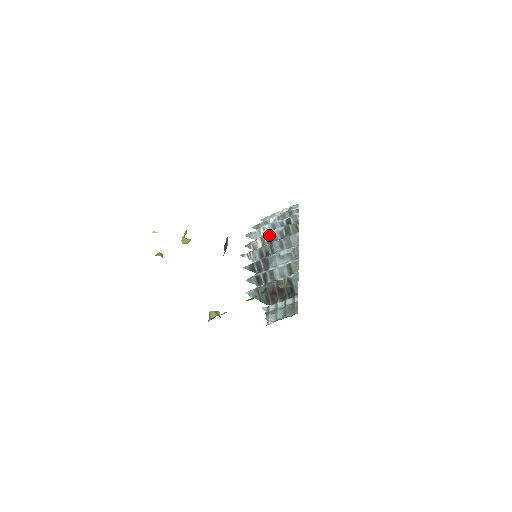
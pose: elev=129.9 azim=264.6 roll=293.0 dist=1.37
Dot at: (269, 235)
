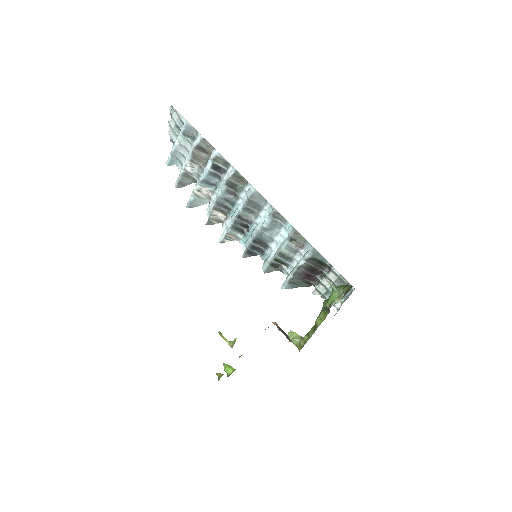
Dot at: (219, 202)
